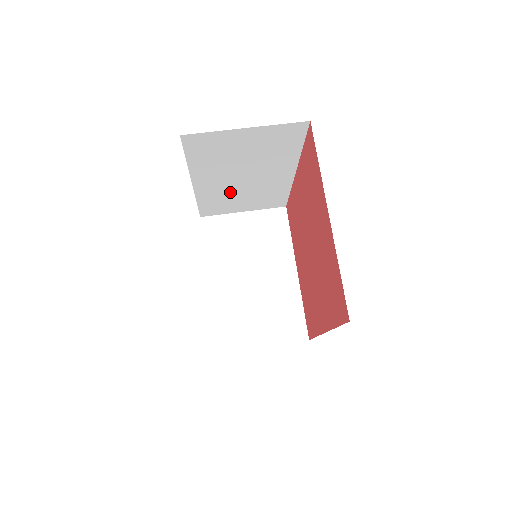
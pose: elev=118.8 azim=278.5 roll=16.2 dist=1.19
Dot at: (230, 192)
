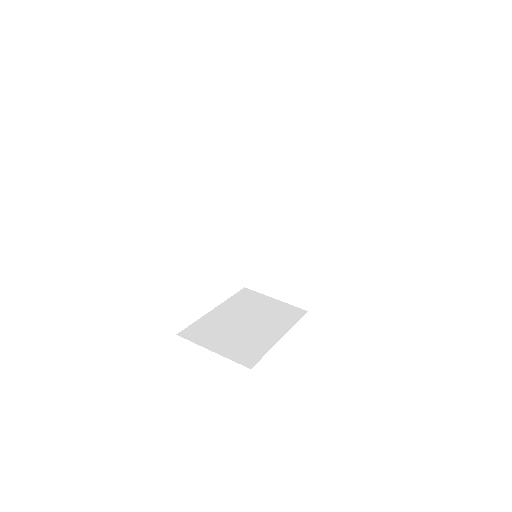
Dot at: (272, 256)
